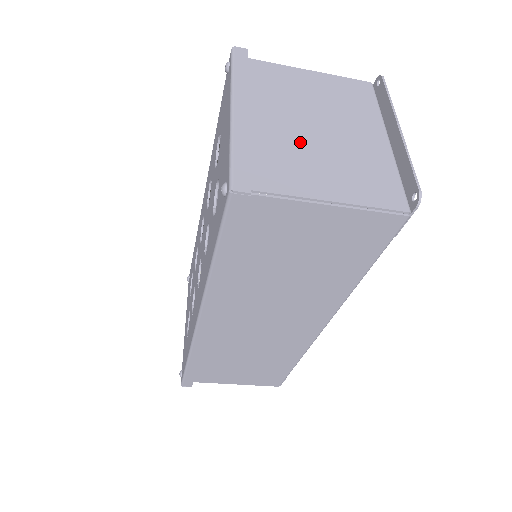
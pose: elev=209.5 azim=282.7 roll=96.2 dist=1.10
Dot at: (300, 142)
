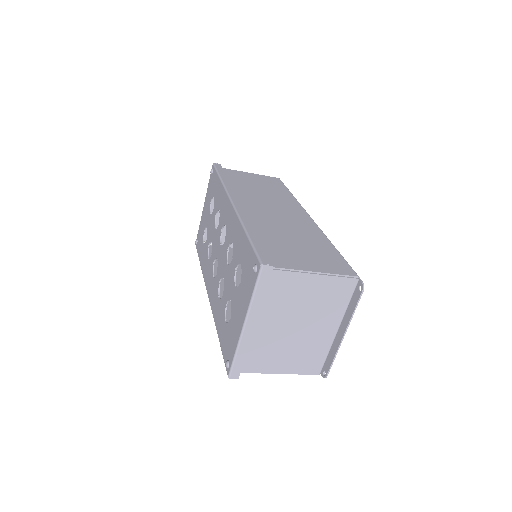
Dot at: (279, 340)
